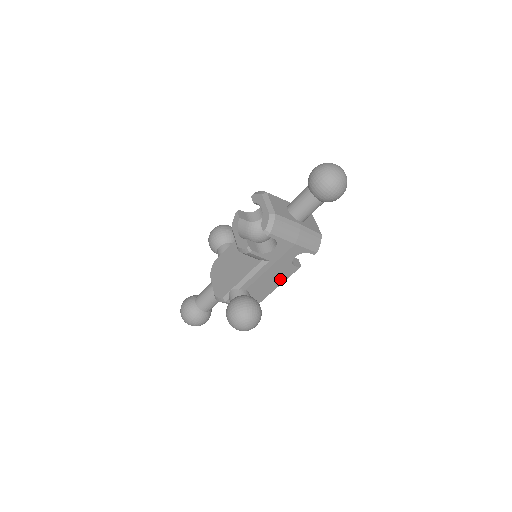
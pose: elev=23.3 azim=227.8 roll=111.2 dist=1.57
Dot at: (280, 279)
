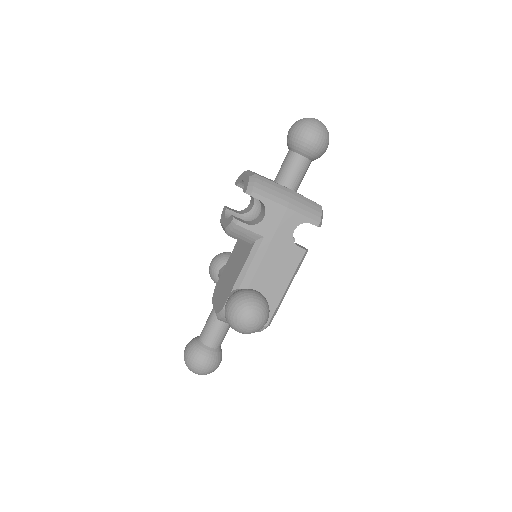
Dot at: (287, 271)
